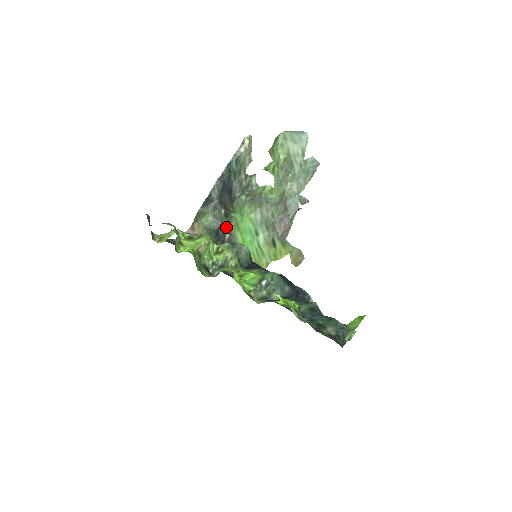
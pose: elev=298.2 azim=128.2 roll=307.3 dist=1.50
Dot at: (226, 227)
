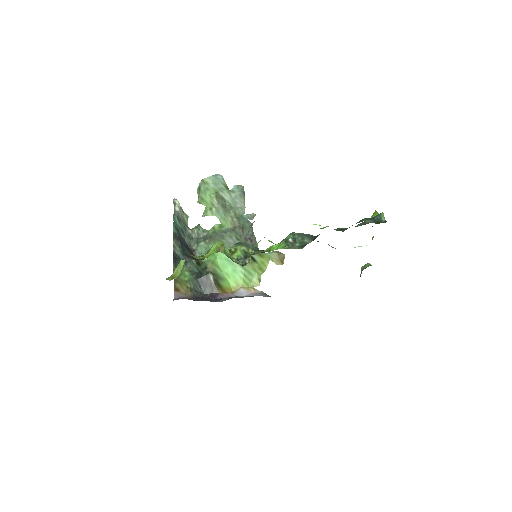
Dot at: (206, 271)
